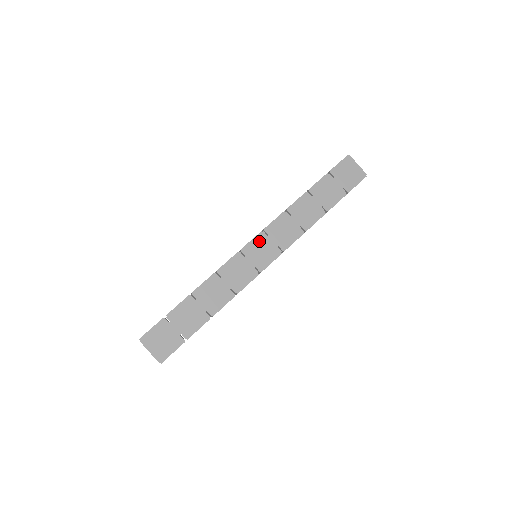
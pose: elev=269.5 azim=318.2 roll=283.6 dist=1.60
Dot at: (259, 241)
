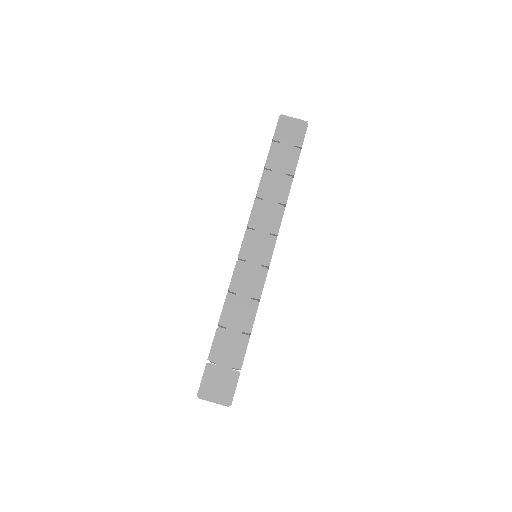
Dot at: (249, 240)
